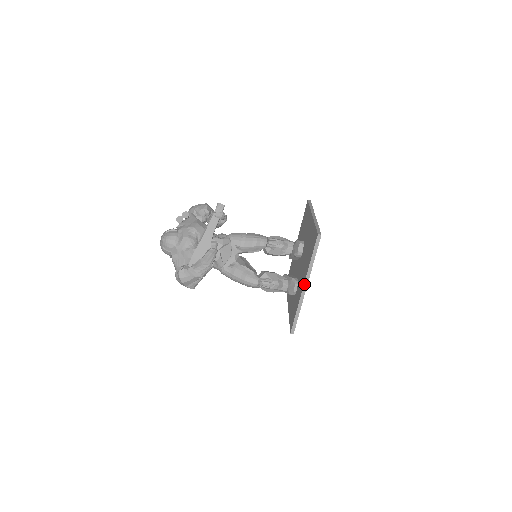
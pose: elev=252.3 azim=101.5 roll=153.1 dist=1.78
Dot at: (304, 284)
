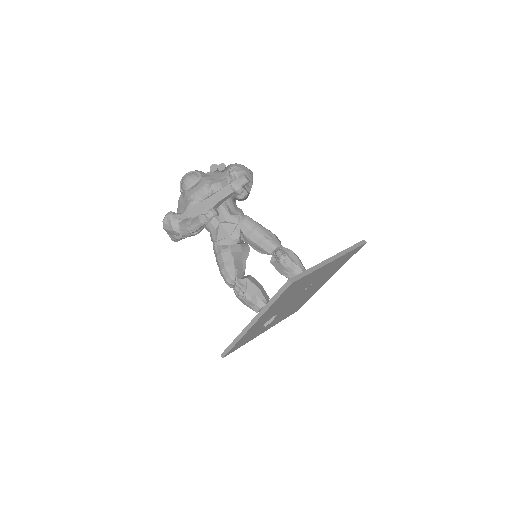
Dot at: (252, 319)
